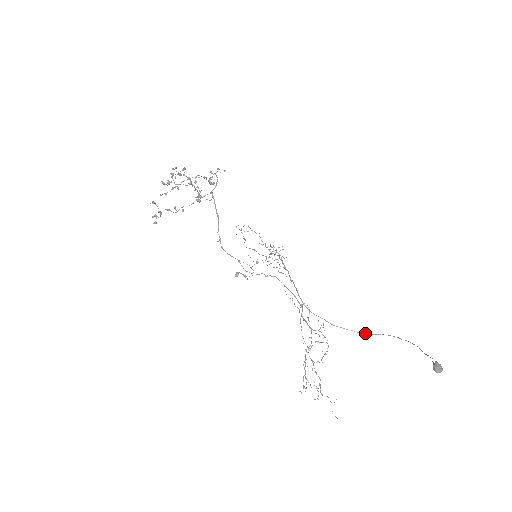
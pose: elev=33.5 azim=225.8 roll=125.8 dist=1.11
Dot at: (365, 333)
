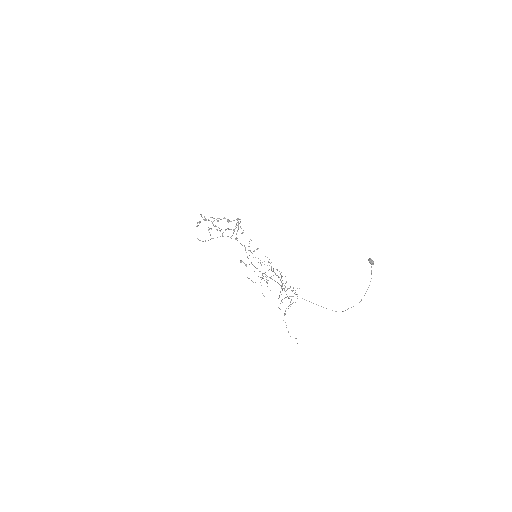
Dot at: occluded
